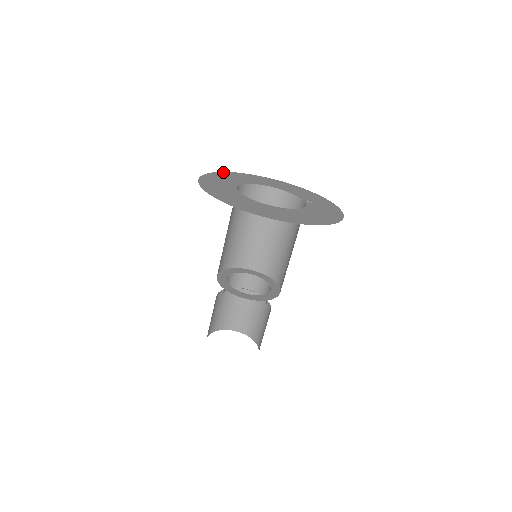
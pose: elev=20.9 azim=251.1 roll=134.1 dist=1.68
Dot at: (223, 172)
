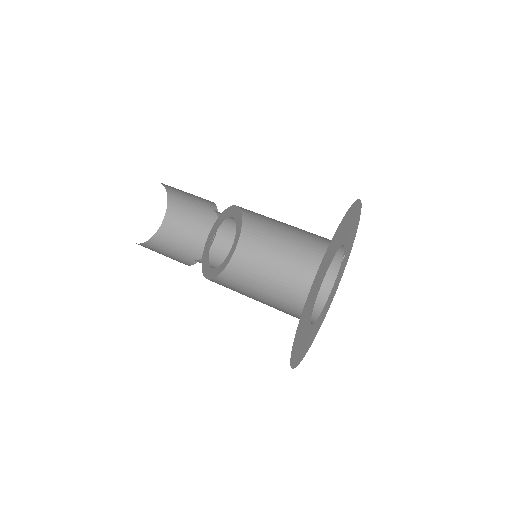
Dot at: occluded
